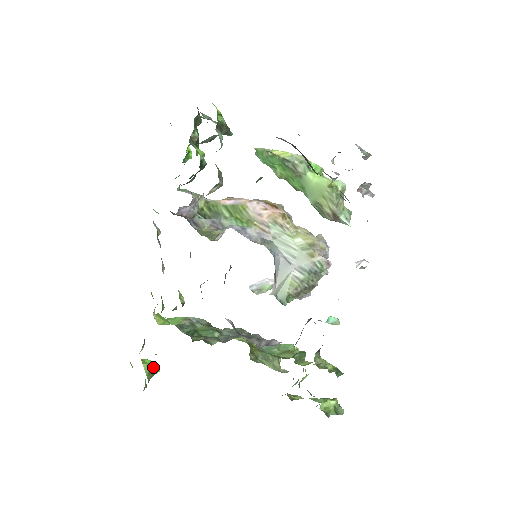
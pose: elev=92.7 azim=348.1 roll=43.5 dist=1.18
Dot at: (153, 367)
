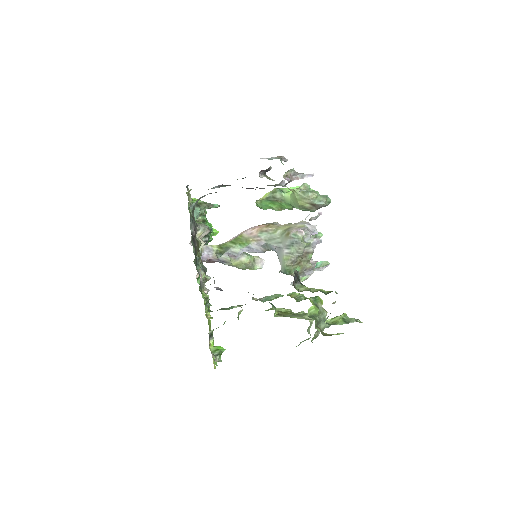
Dot at: (220, 348)
